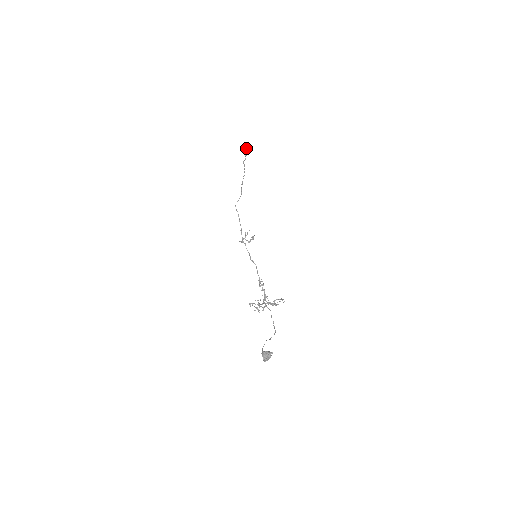
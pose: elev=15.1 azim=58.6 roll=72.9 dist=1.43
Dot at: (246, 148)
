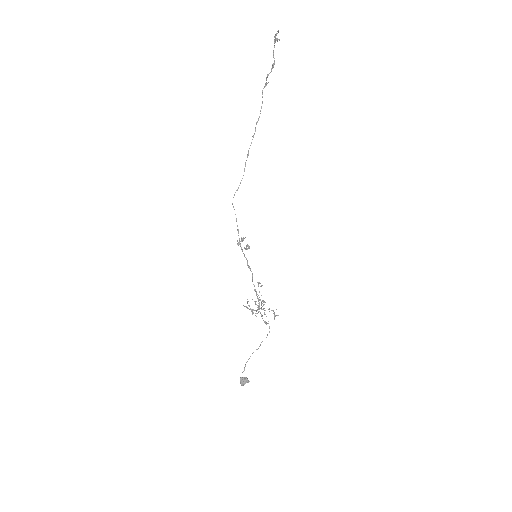
Dot at: (277, 41)
